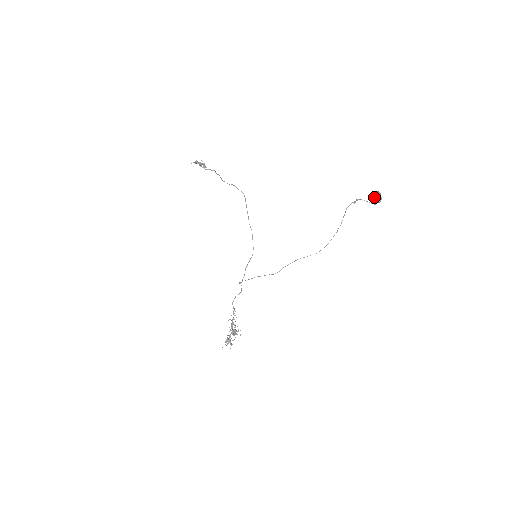
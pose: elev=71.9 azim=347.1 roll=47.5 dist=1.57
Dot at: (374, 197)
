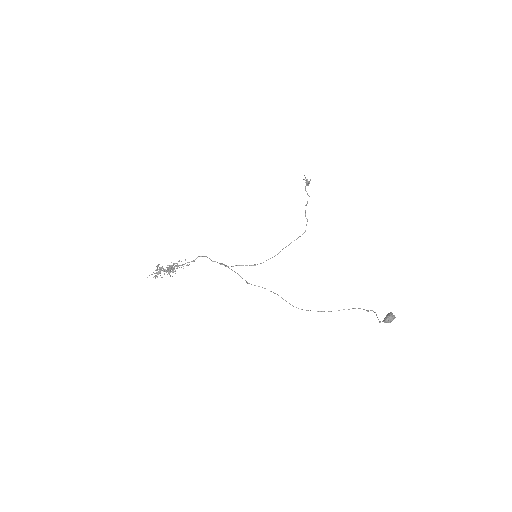
Dot at: (386, 315)
